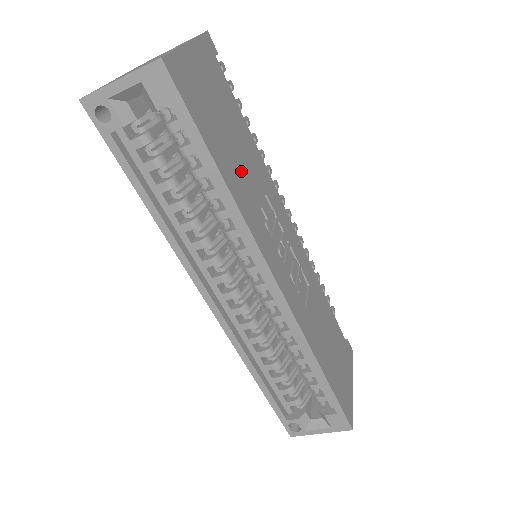
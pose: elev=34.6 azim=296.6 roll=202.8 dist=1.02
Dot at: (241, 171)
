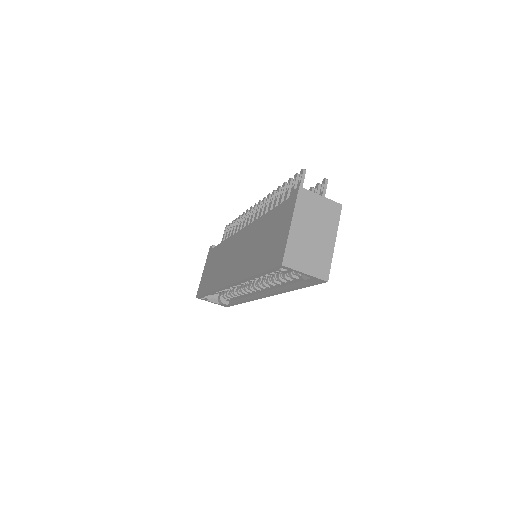
Dot at: occluded
